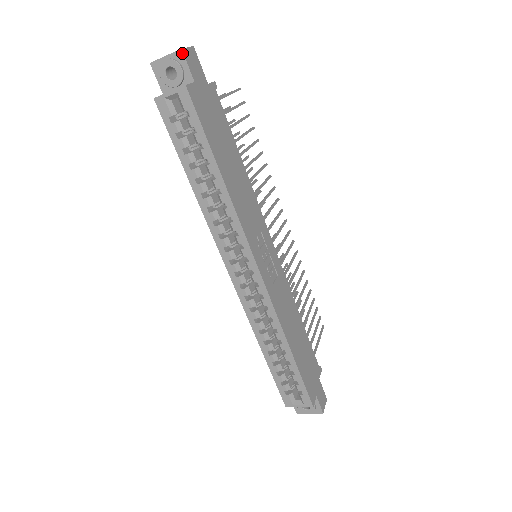
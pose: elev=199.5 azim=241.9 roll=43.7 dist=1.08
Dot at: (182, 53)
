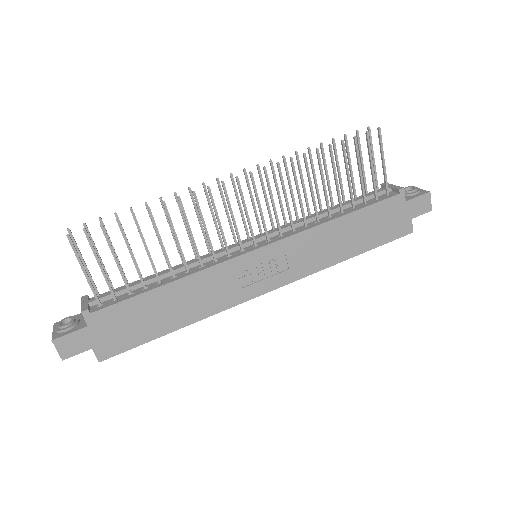
Dot at: occluded
